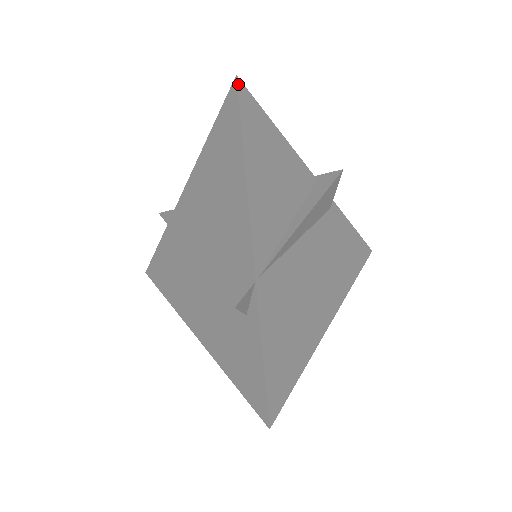
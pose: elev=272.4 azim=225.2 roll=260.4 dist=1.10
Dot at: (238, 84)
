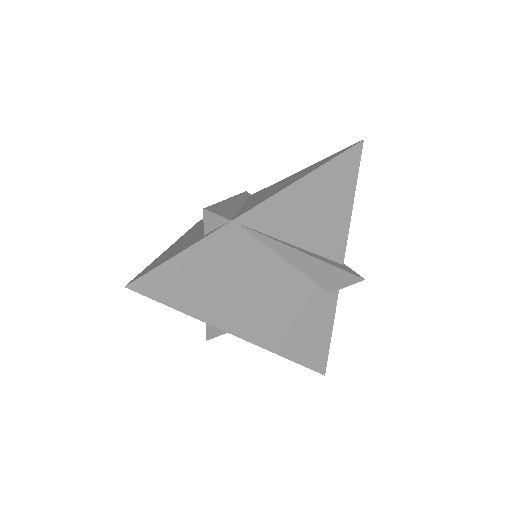
Dot at: (359, 144)
